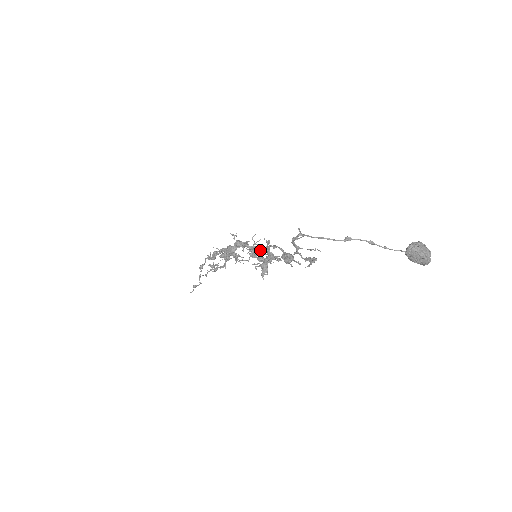
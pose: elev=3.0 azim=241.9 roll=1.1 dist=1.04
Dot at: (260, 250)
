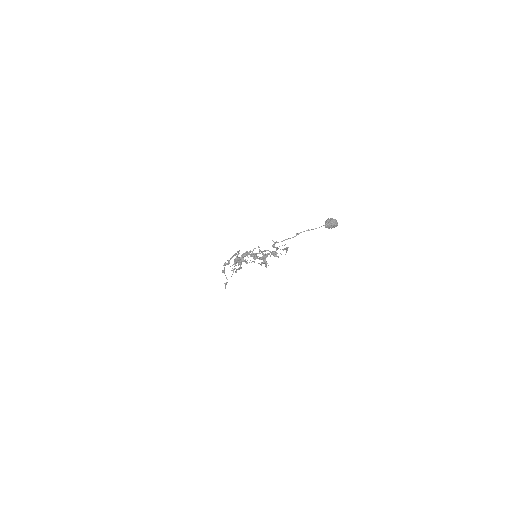
Dot at: (257, 253)
